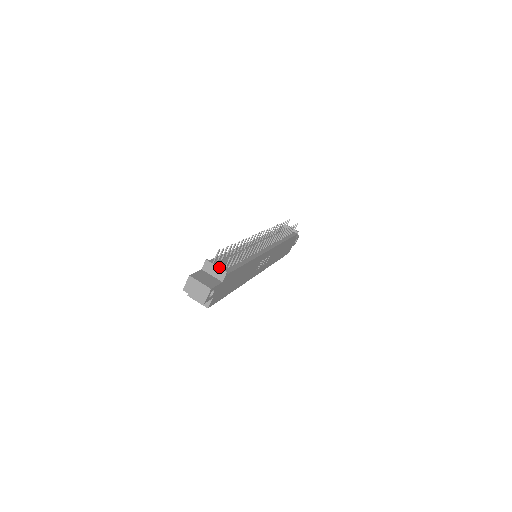
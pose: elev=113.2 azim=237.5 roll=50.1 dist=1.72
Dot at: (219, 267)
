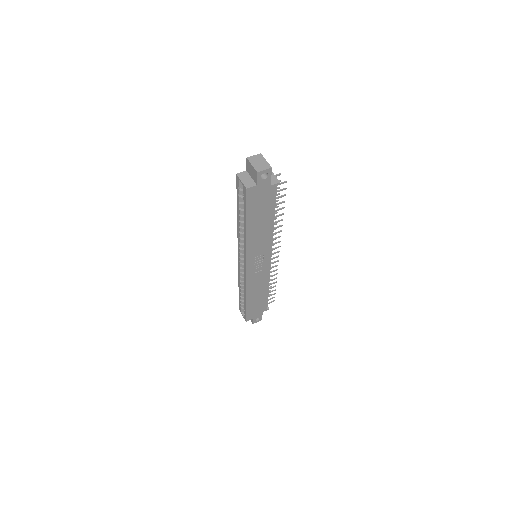
Dot at: (276, 177)
